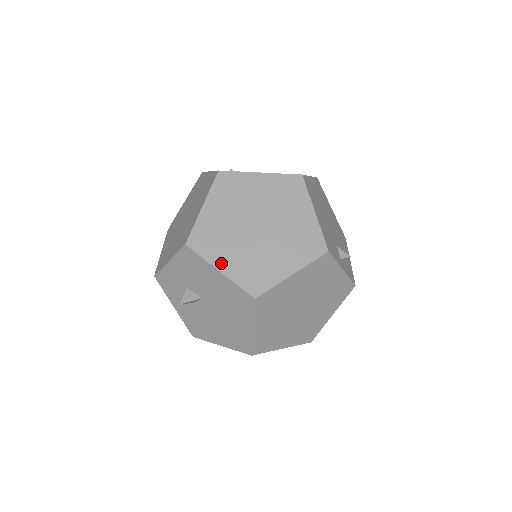
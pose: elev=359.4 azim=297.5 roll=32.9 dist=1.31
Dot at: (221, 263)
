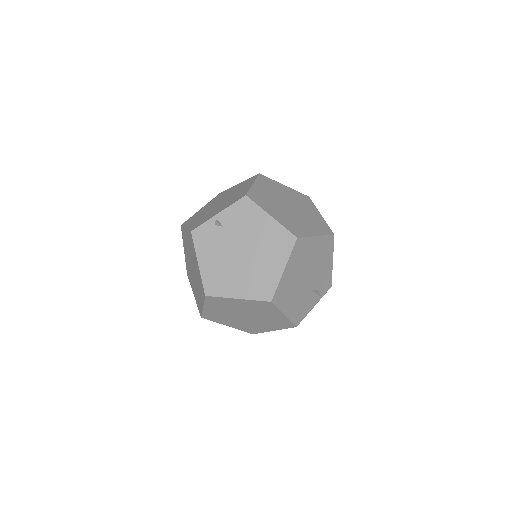
Dot at: (227, 324)
